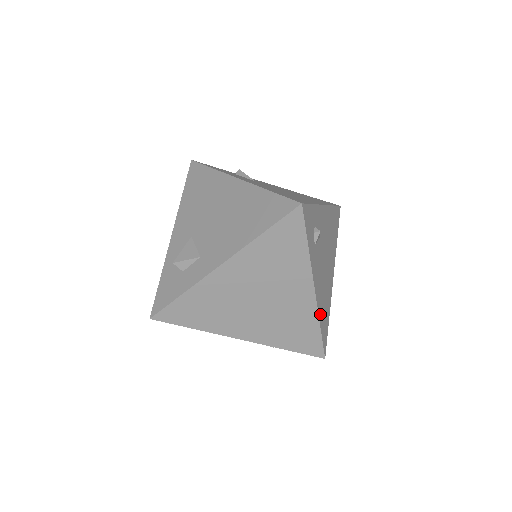
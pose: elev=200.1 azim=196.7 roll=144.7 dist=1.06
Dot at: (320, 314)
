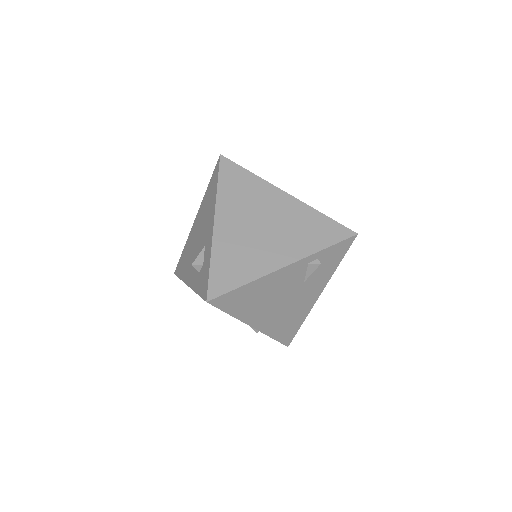
Dot at: (313, 210)
